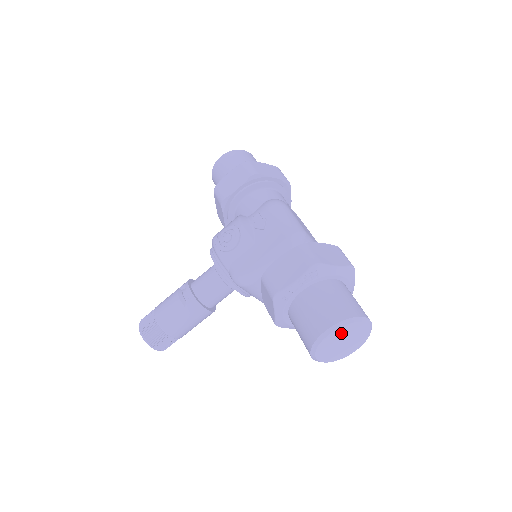
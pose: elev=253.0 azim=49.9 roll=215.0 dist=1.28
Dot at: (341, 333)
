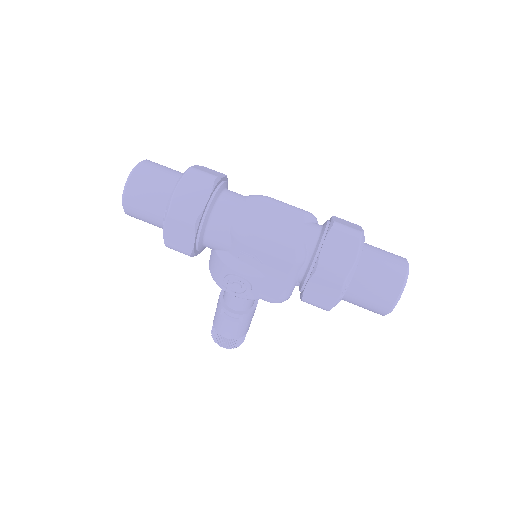
Dot at: occluded
